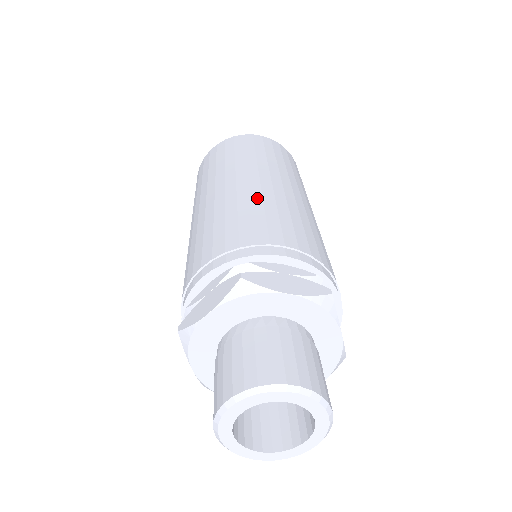
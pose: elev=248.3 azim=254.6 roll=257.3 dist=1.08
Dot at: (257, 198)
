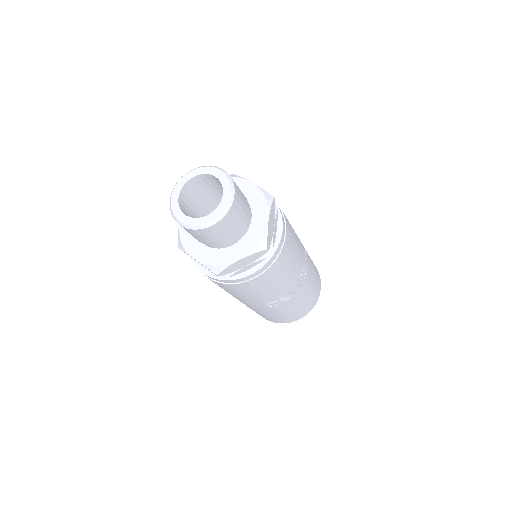
Dot at: occluded
